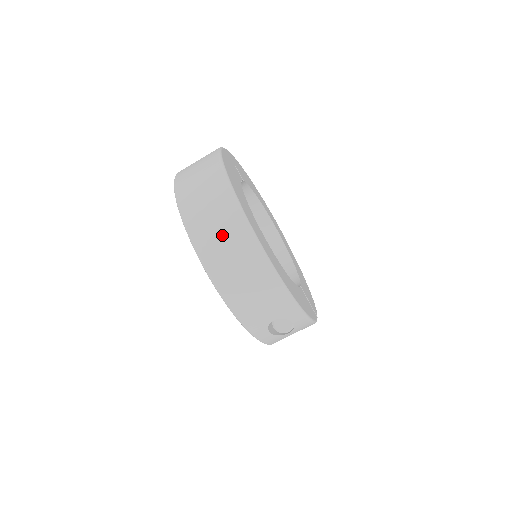
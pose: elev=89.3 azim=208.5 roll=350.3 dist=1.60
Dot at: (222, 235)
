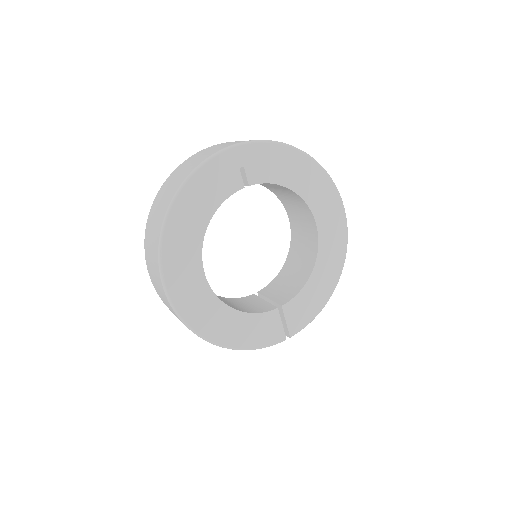
Dot at: (153, 269)
